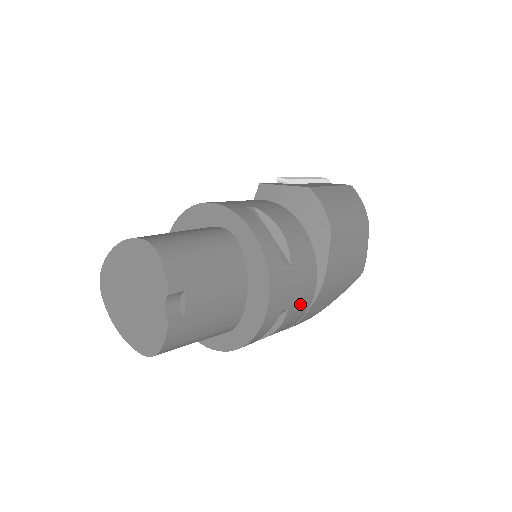
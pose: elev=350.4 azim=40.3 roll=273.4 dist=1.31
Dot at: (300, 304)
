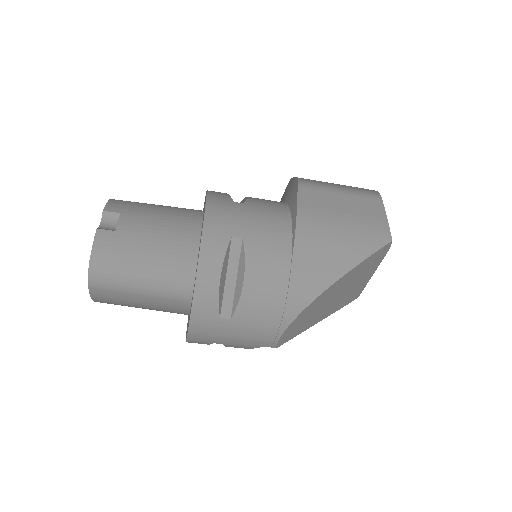
Dot at: (267, 242)
